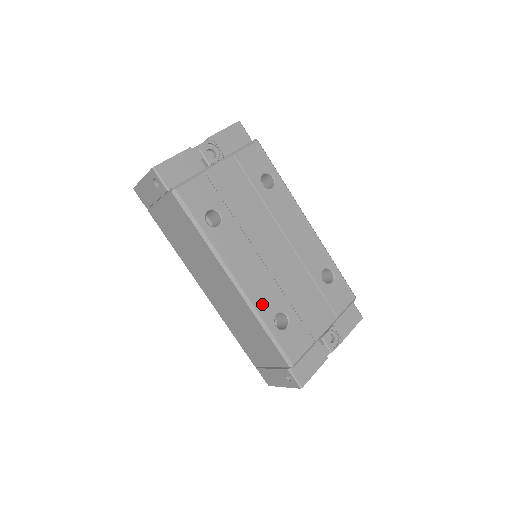
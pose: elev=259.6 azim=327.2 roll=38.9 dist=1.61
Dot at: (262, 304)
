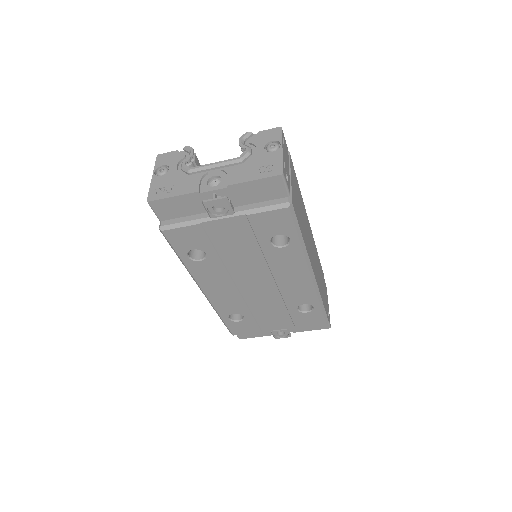
Dot at: (222, 307)
